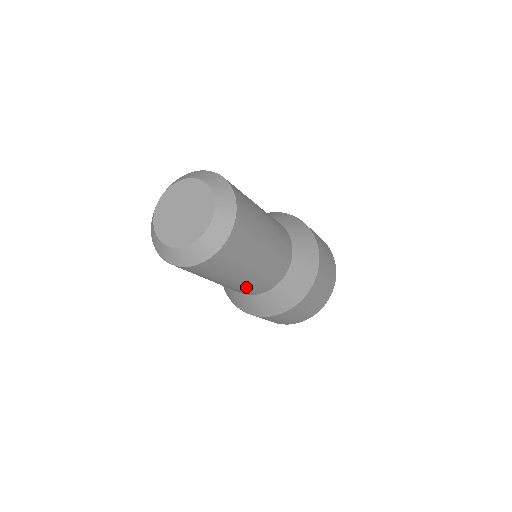
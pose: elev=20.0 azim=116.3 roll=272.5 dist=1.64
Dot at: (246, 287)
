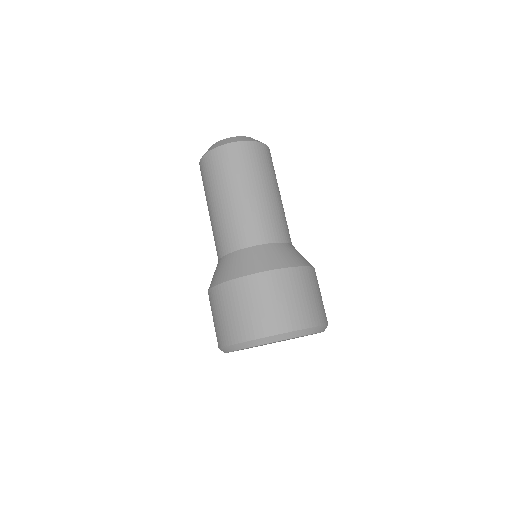
Dot at: (250, 217)
